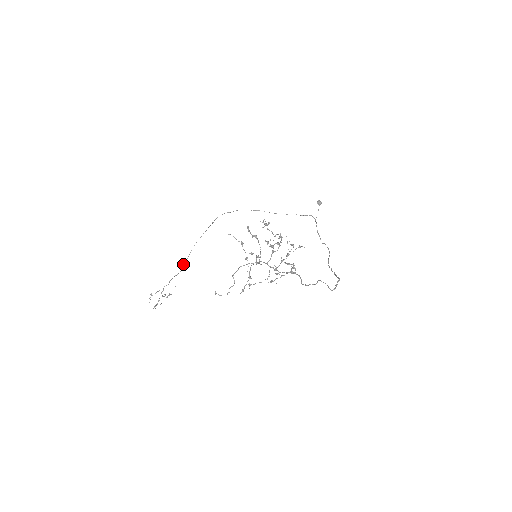
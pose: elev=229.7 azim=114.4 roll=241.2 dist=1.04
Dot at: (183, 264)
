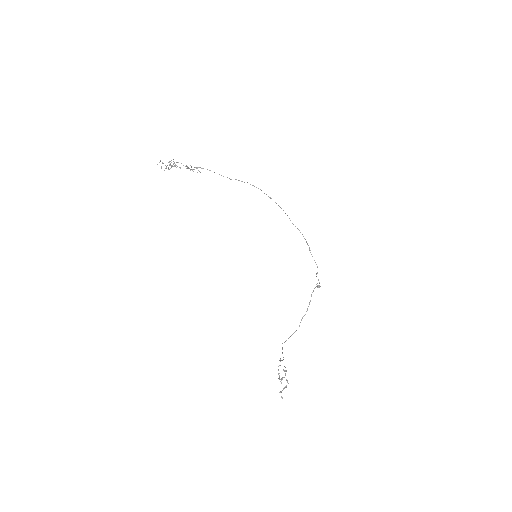
Dot at: occluded
